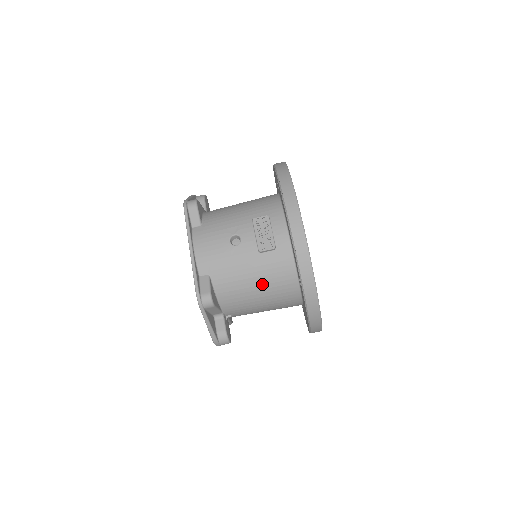
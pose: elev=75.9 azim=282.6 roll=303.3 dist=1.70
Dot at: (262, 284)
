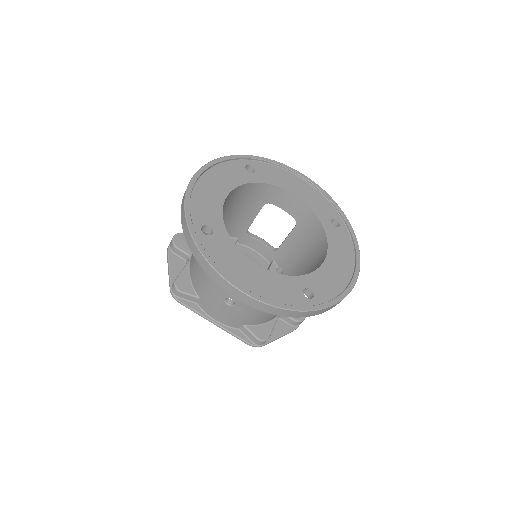
Dot at: occluded
